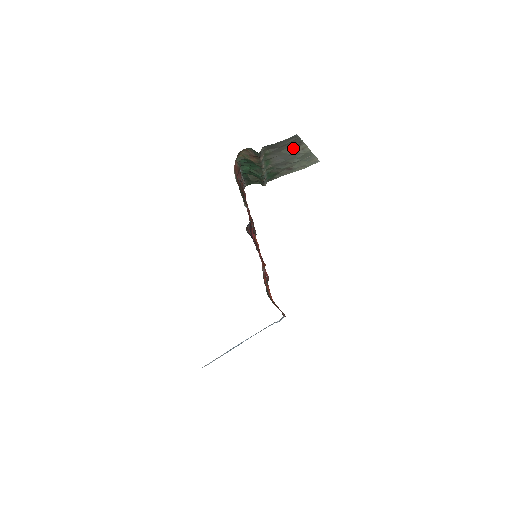
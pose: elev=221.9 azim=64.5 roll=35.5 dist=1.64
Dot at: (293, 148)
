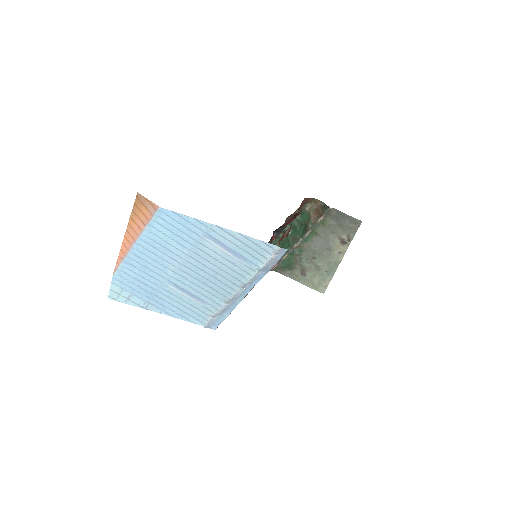
Dot at: (339, 241)
